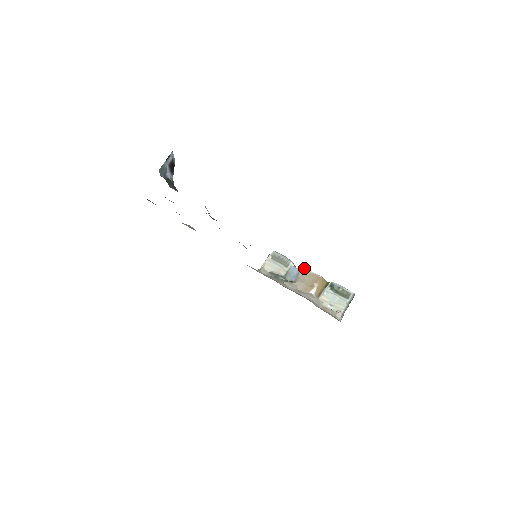
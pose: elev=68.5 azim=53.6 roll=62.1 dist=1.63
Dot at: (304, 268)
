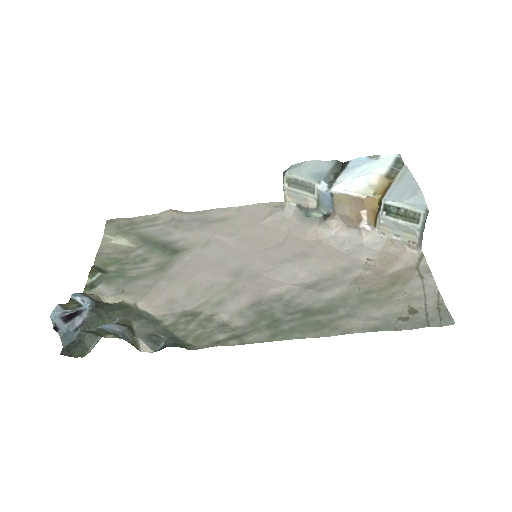
Dot at: (336, 191)
